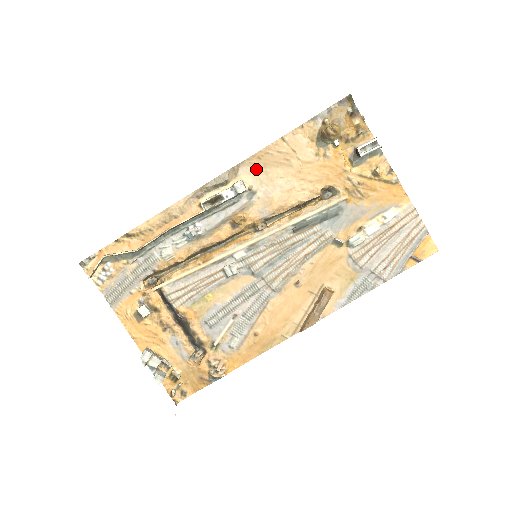
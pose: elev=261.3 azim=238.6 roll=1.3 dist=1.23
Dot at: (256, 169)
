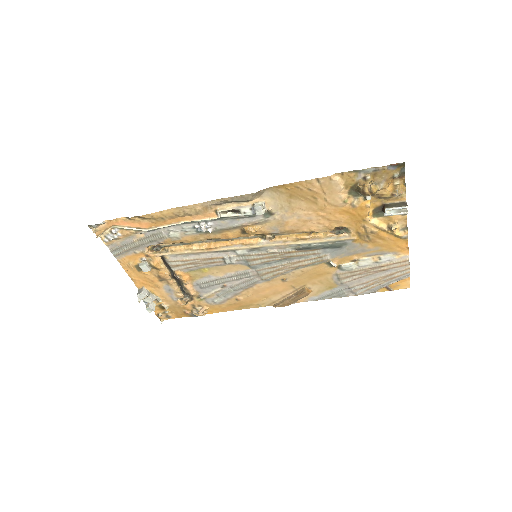
Dot at: (281, 196)
